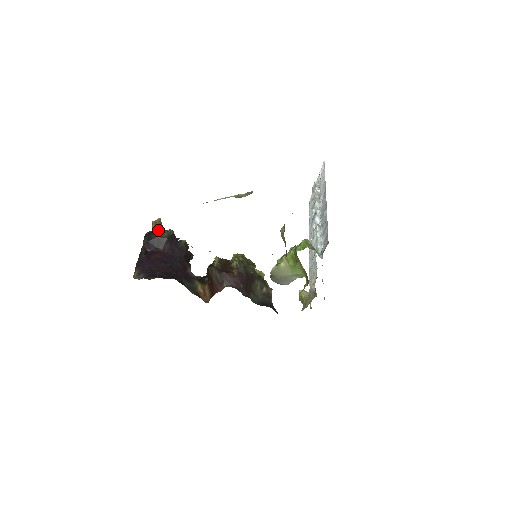
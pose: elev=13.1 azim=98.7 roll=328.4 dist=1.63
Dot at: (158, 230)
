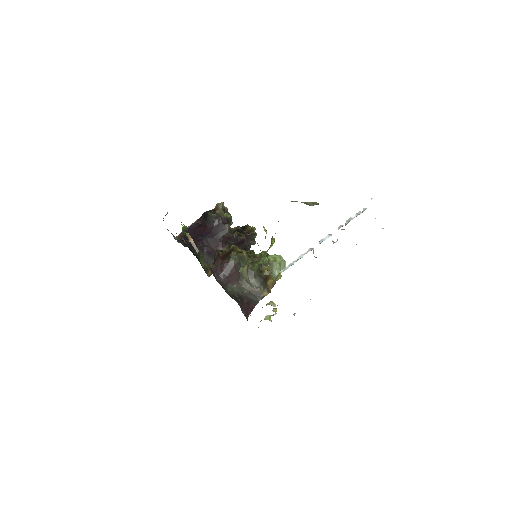
Dot at: (214, 211)
